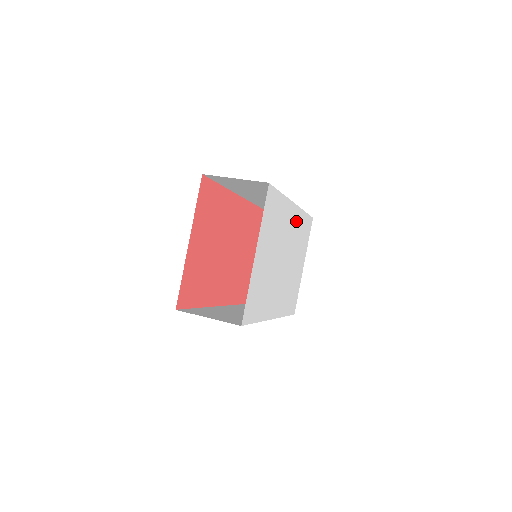
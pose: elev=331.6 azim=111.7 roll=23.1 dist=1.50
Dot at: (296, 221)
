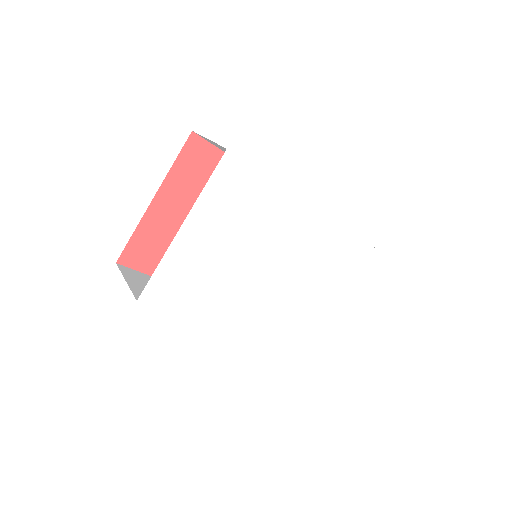
Dot at: (318, 233)
